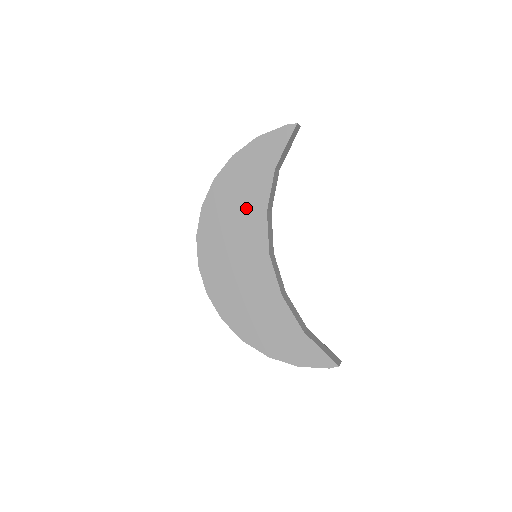
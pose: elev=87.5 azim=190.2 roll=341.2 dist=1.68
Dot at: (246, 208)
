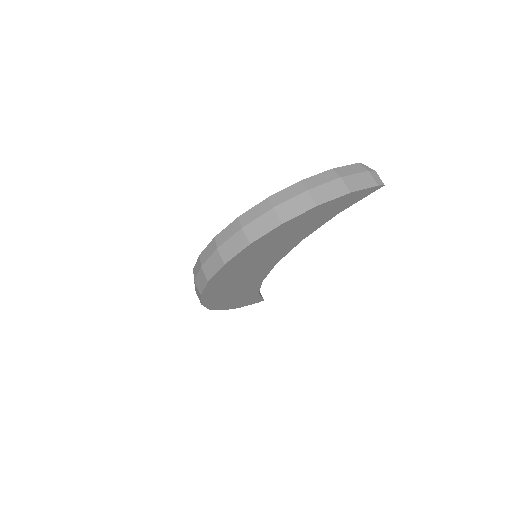
Dot at: (289, 240)
